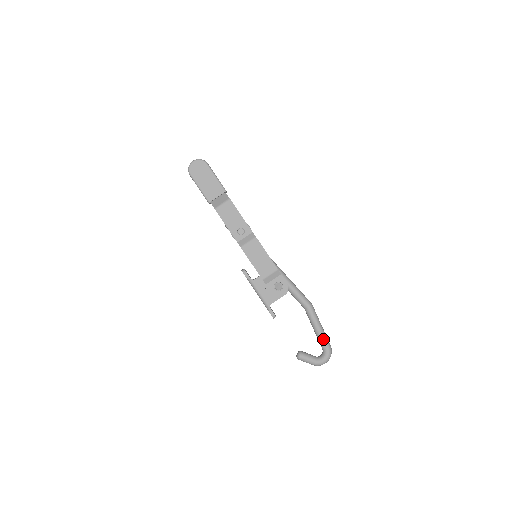
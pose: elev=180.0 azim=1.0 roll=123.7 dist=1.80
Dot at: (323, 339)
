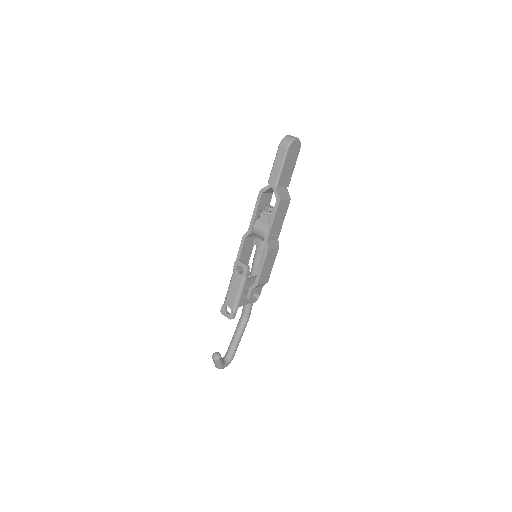
Dot at: occluded
